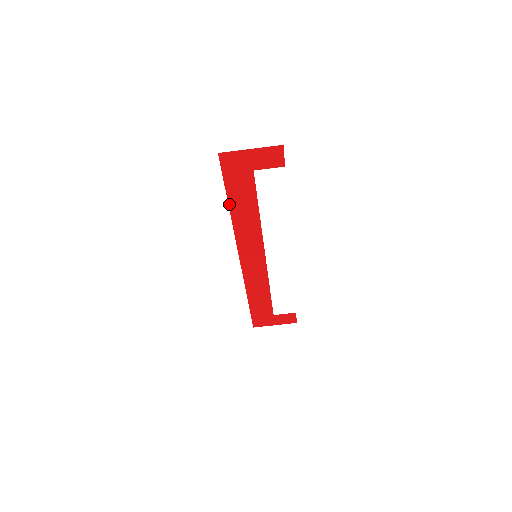
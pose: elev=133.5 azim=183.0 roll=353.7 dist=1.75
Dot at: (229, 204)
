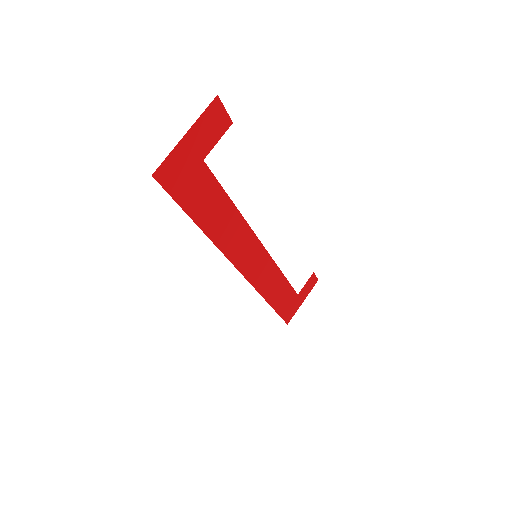
Dot at: (200, 228)
